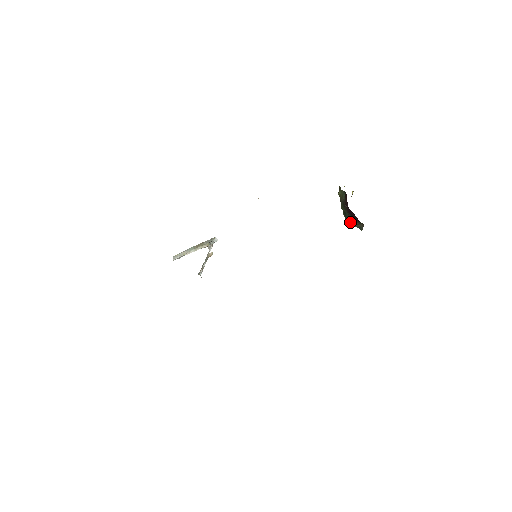
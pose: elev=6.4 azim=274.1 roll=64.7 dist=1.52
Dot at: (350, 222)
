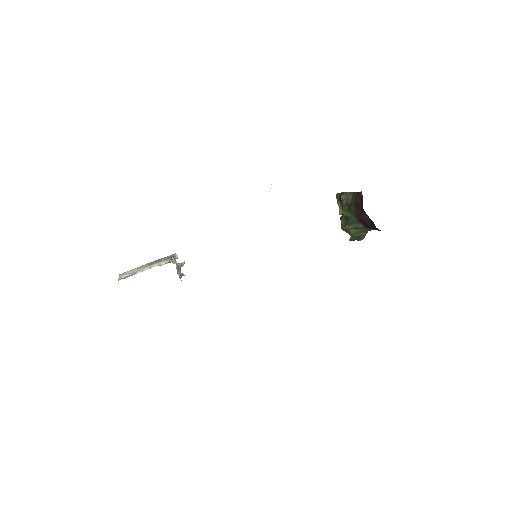
Dot at: (352, 229)
